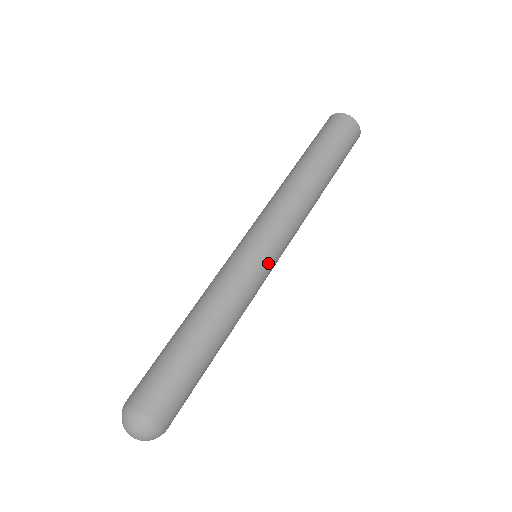
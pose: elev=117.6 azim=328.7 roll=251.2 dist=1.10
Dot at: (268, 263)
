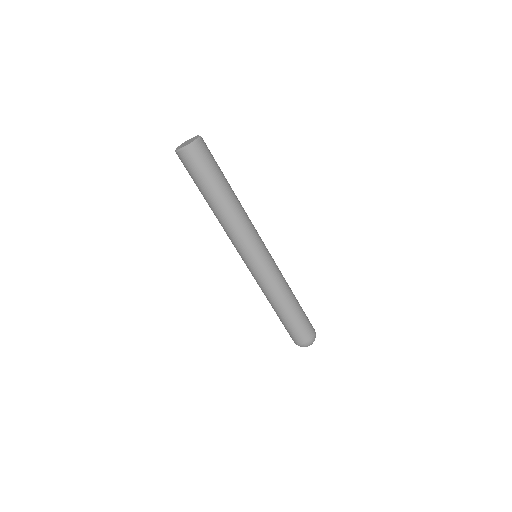
Dot at: (268, 257)
